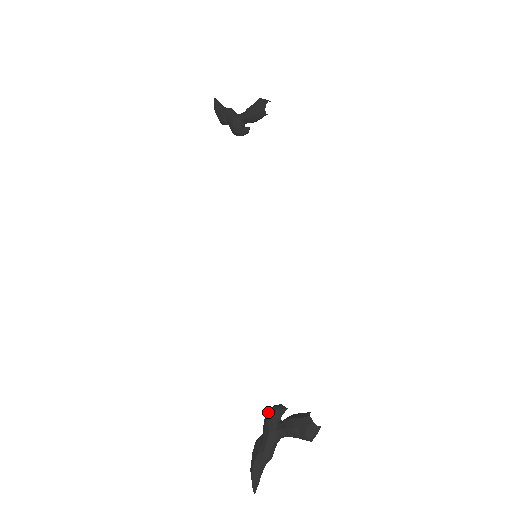
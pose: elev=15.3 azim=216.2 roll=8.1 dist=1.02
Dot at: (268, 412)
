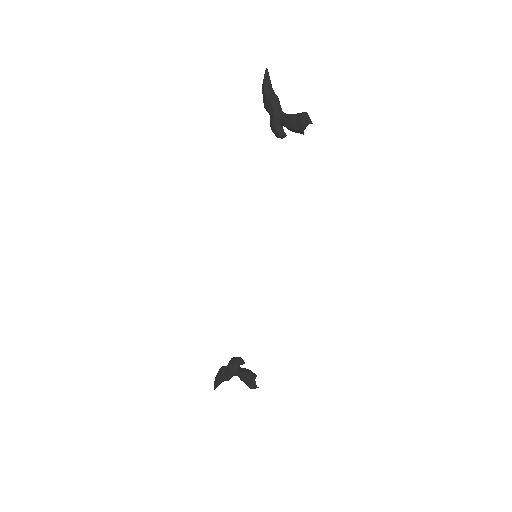
Dot at: (233, 359)
